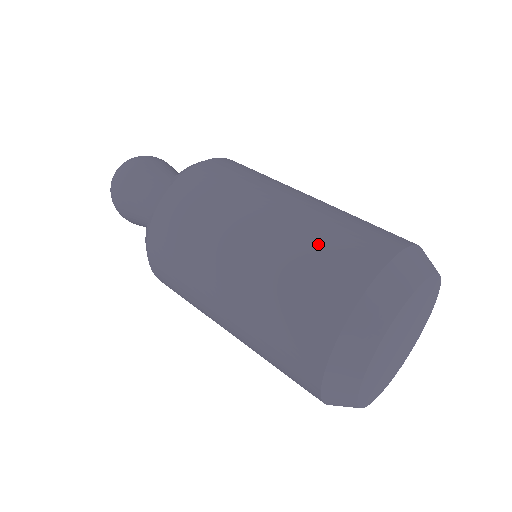
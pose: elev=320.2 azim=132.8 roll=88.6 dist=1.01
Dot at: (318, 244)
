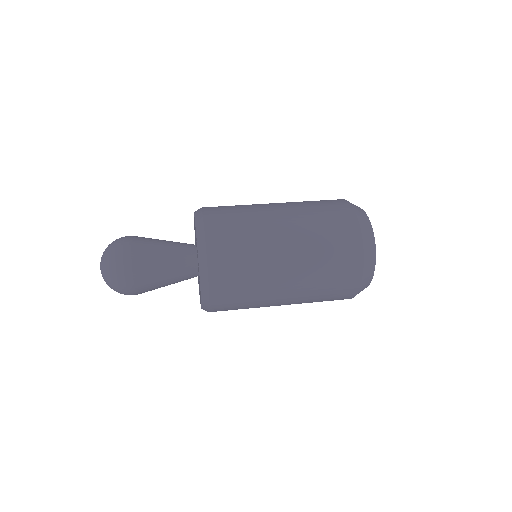
Dot at: occluded
